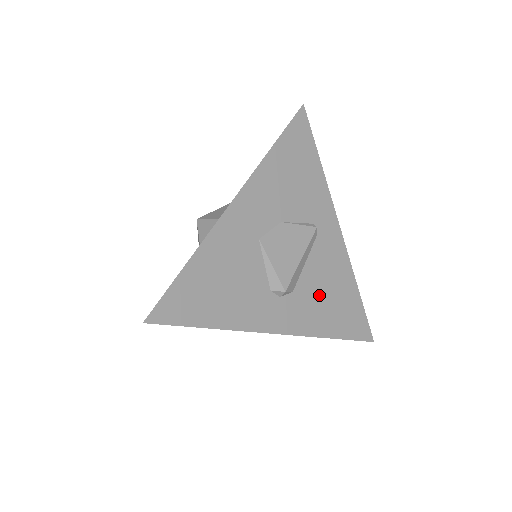
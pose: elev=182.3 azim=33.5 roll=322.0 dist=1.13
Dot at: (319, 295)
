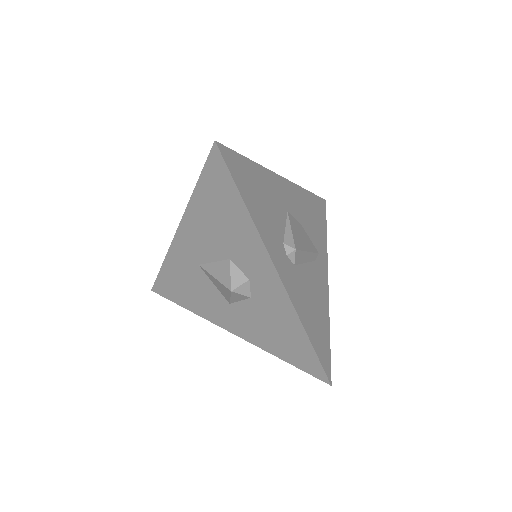
Dot at: (307, 293)
